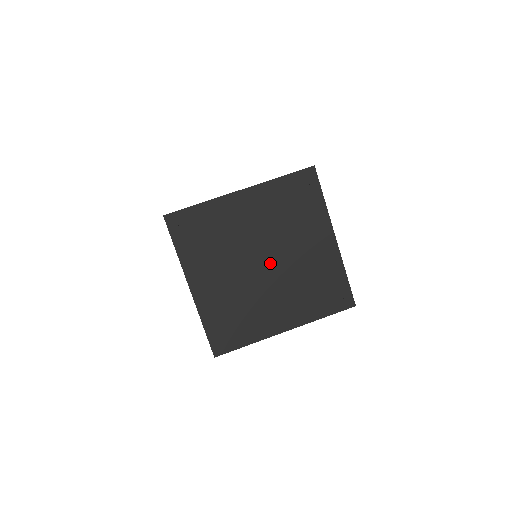
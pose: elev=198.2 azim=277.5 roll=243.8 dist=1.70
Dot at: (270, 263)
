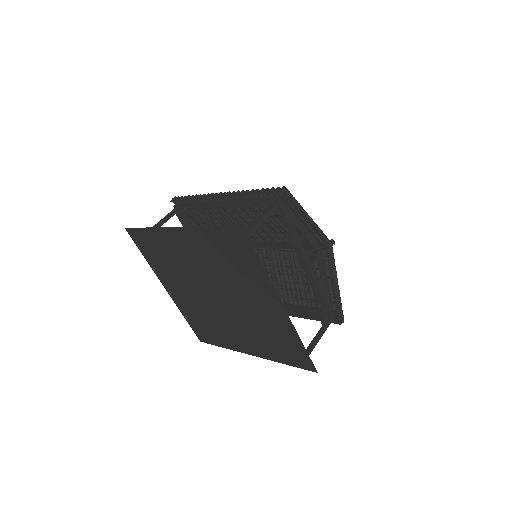
Dot at: (222, 300)
